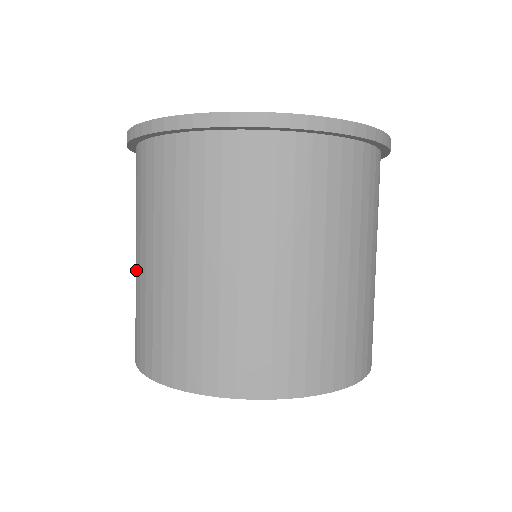
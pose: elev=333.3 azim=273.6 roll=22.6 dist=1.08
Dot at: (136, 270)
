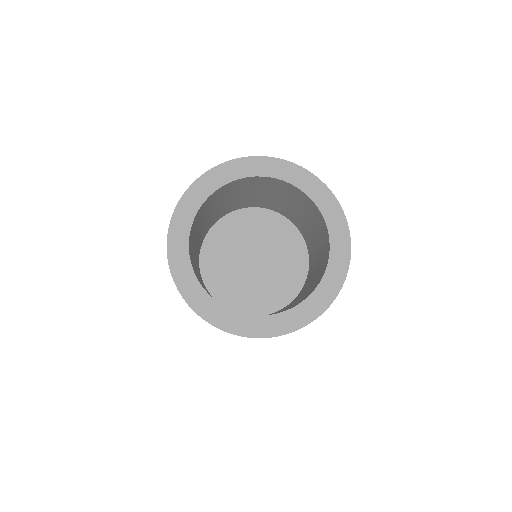
Dot at: occluded
